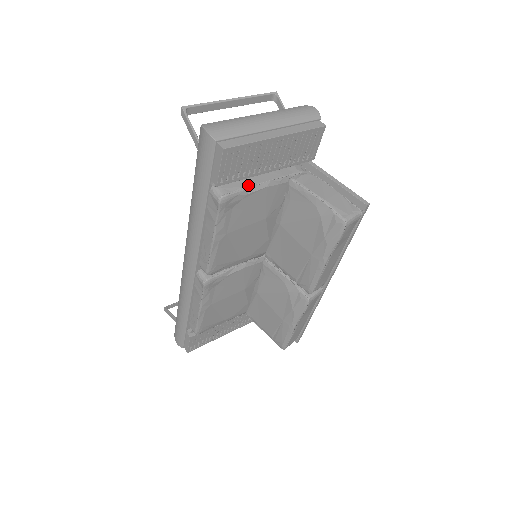
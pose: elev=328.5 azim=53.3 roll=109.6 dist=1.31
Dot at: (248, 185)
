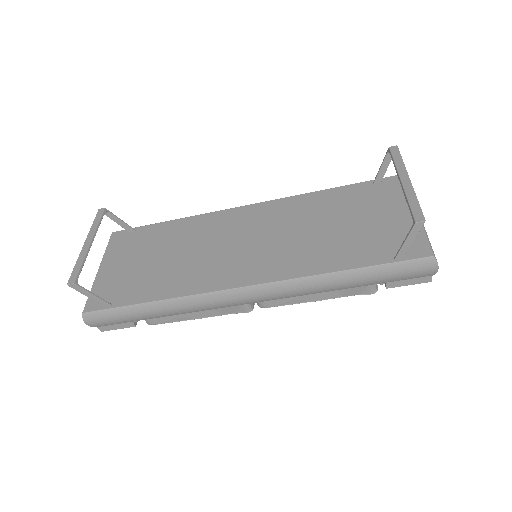
Dot at: occluded
